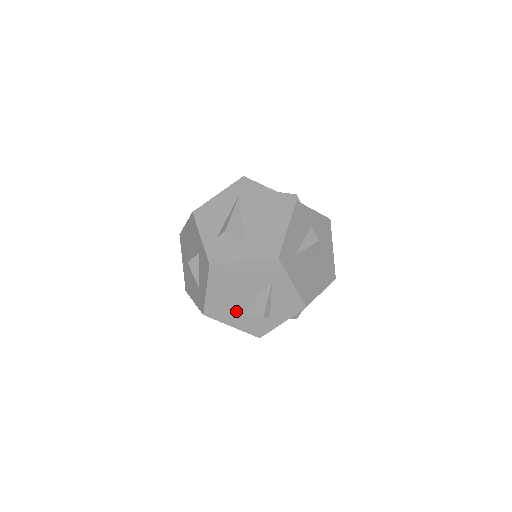
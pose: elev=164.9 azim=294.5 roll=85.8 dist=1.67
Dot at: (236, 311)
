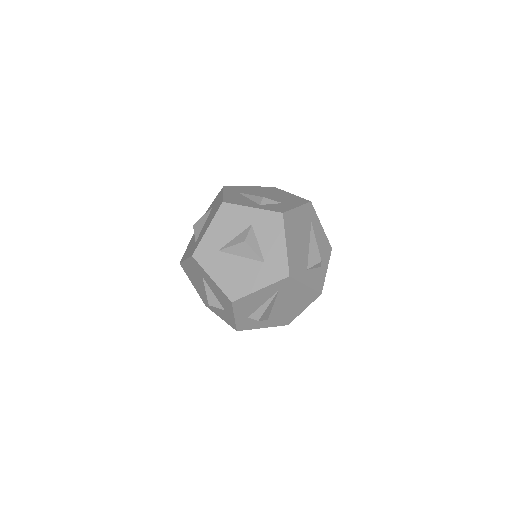
Dot at: occluded
